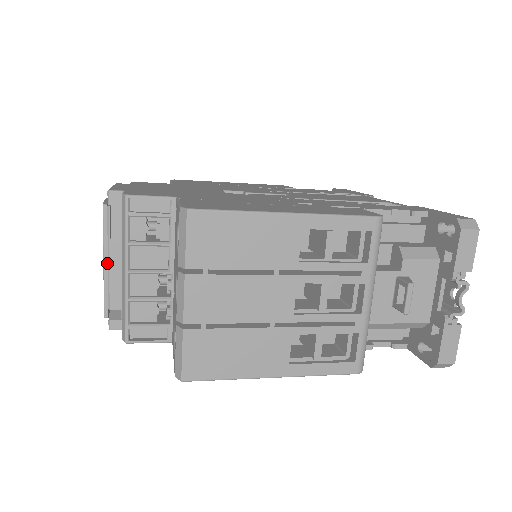
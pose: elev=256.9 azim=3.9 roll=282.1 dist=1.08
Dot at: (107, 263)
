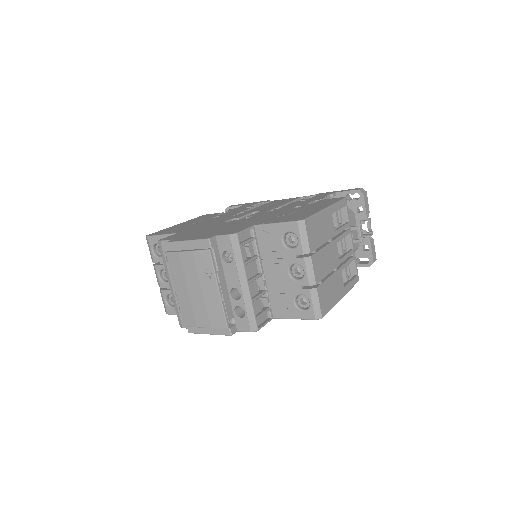
Dot at: (220, 289)
